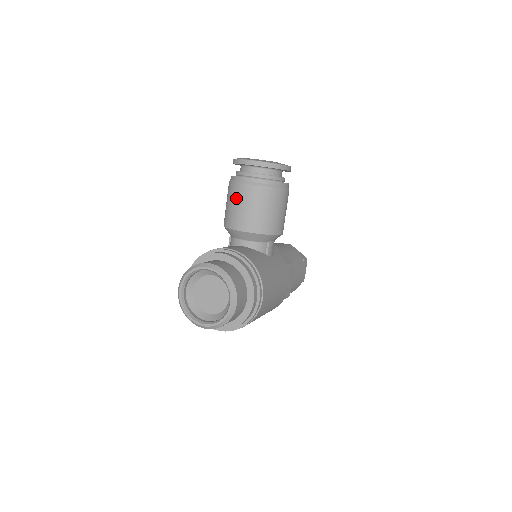
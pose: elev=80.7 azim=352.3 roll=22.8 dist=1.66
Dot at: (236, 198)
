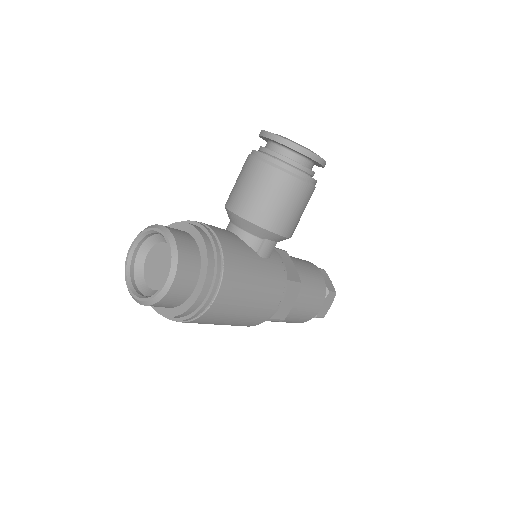
Dot at: (243, 174)
